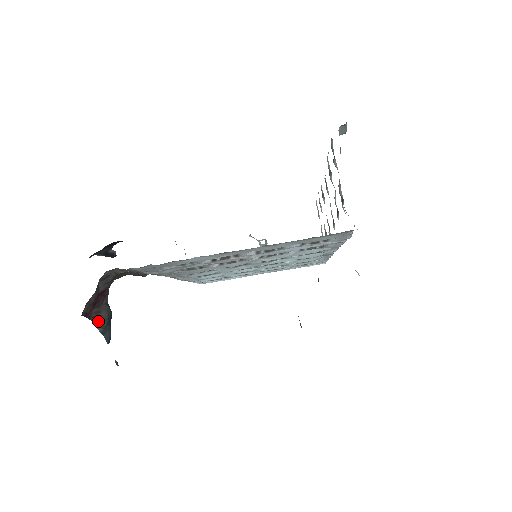
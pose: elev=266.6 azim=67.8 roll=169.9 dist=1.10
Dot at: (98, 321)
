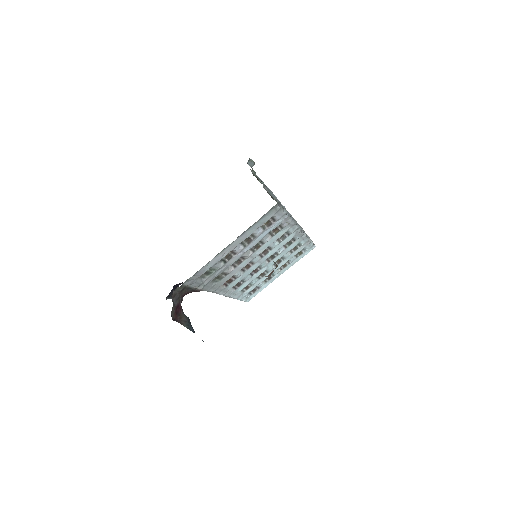
Dot at: (183, 323)
